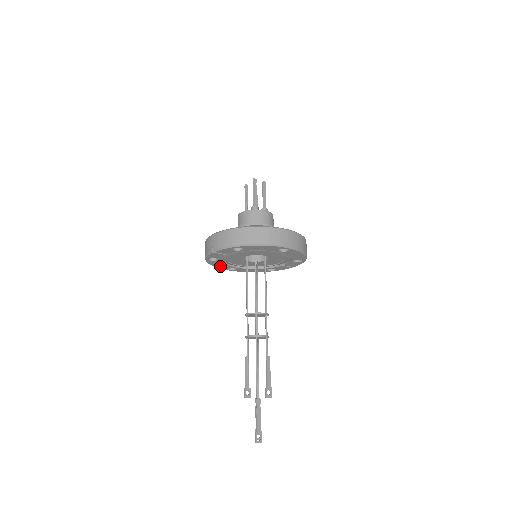
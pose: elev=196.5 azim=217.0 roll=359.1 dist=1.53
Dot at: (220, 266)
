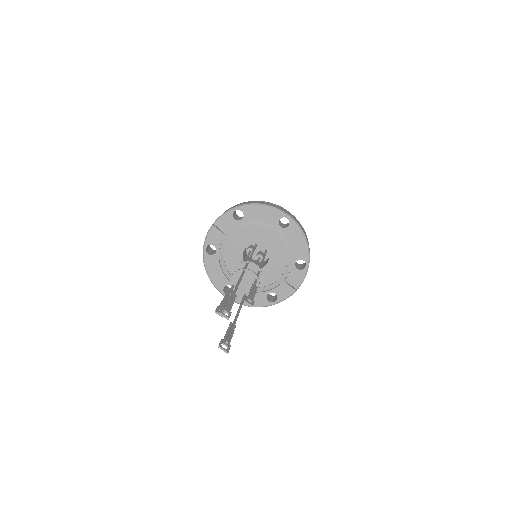
Dot at: (216, 278)
